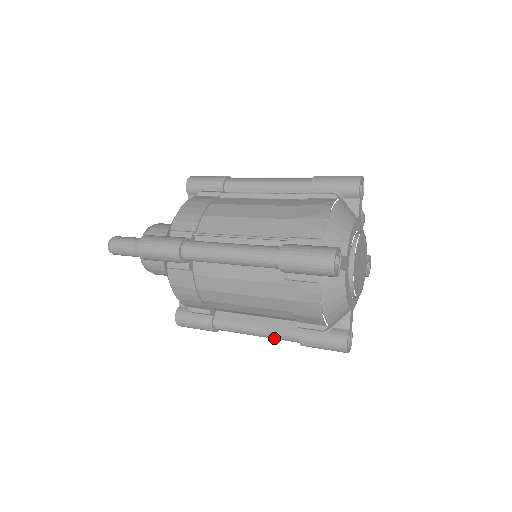
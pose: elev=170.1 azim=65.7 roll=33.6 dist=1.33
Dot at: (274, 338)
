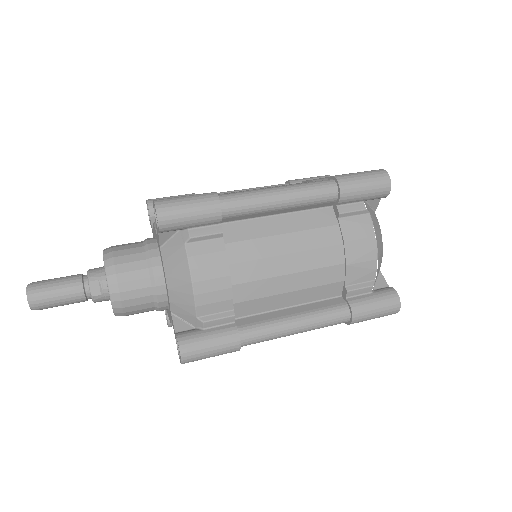
Dot at: (319, 324)
